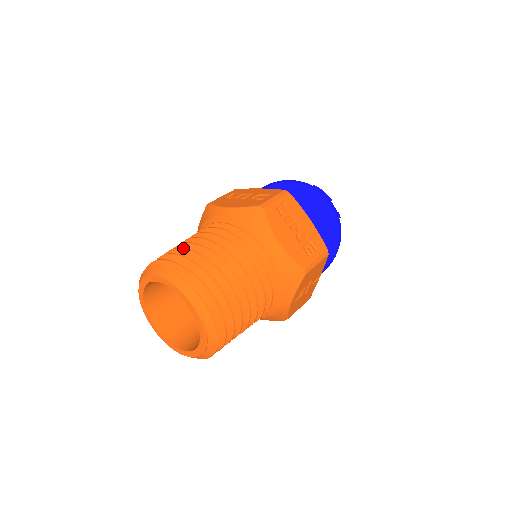
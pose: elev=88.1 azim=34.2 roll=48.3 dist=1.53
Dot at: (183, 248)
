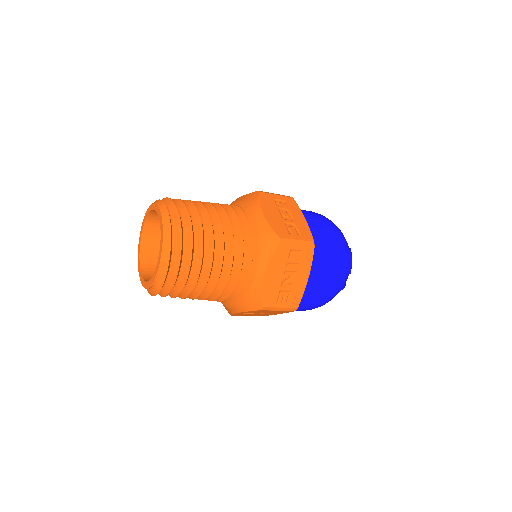
Dot at: (199, 214)
